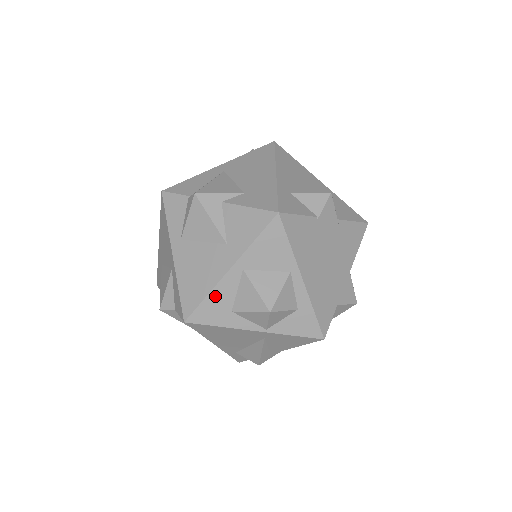
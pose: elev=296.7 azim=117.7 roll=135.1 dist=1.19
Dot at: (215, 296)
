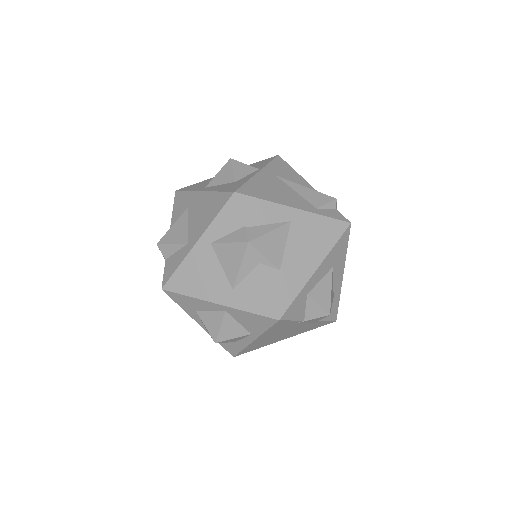
Dot at: (194, 301)
